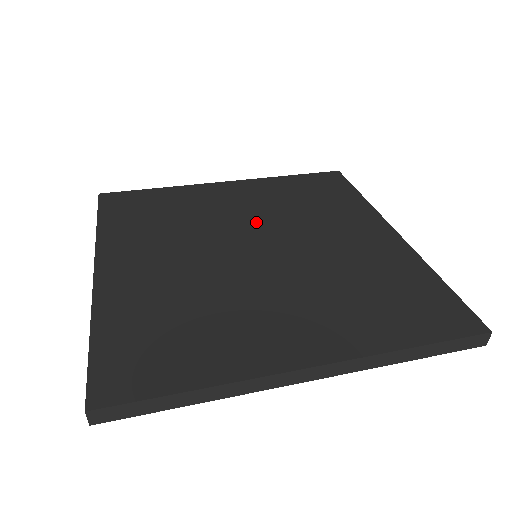
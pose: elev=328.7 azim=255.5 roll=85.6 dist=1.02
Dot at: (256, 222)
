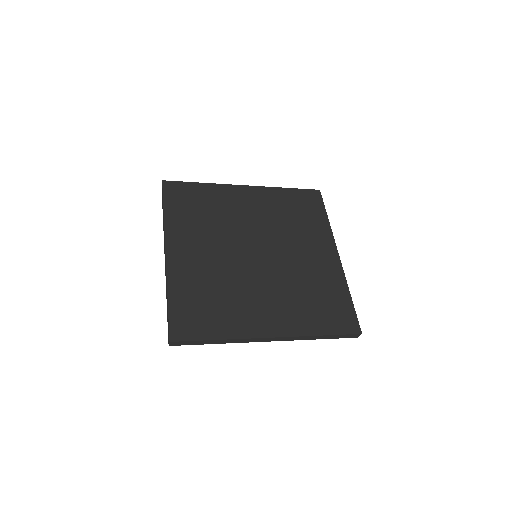
Dot at: (260, 230)
